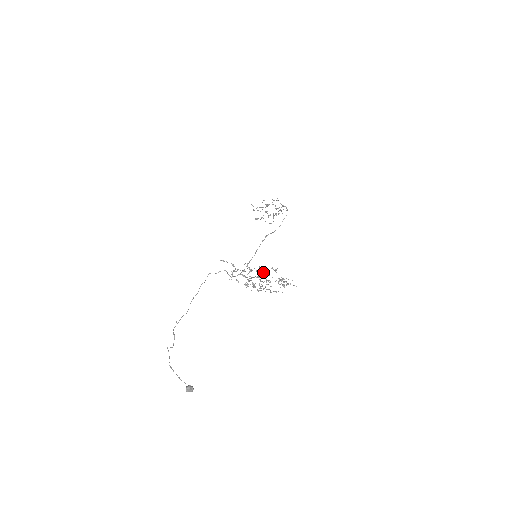
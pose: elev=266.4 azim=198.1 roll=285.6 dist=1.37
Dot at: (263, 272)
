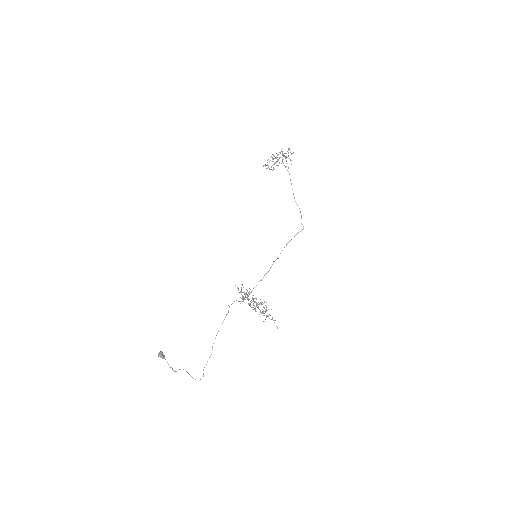
Dot at: occluded
